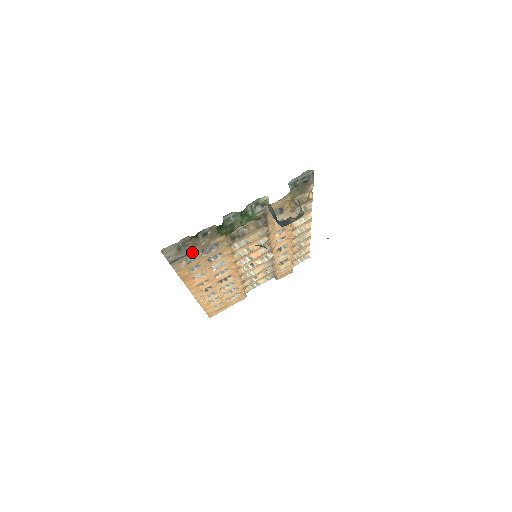
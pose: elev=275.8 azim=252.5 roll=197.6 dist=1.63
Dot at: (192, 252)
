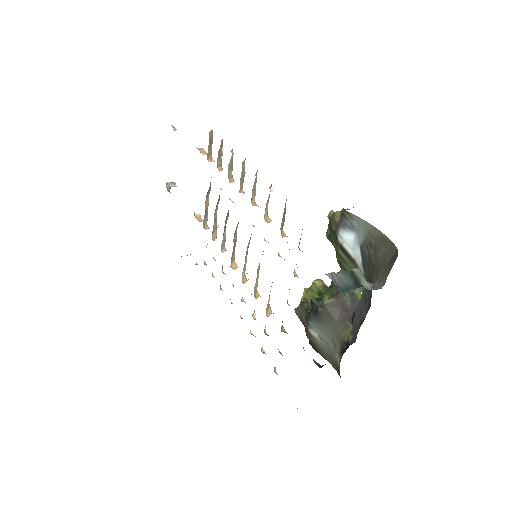
Dot at: occluded
